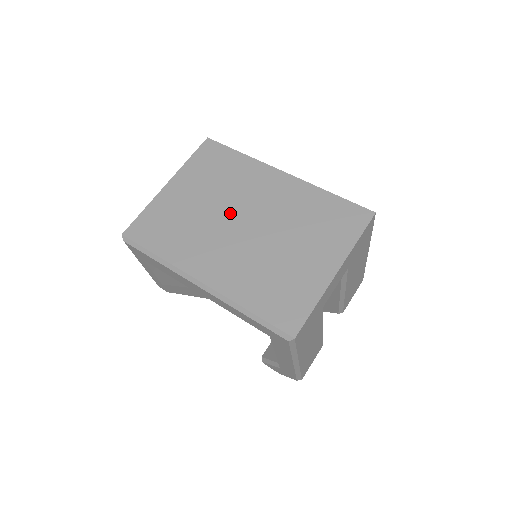
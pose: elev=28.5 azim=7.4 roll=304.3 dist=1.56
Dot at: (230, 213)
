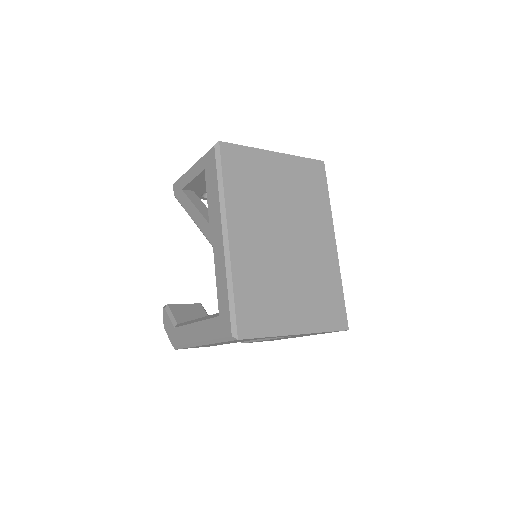
Dot at: (287, 221)
